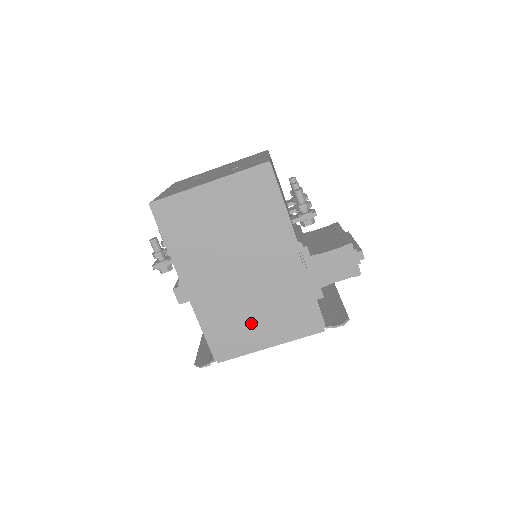
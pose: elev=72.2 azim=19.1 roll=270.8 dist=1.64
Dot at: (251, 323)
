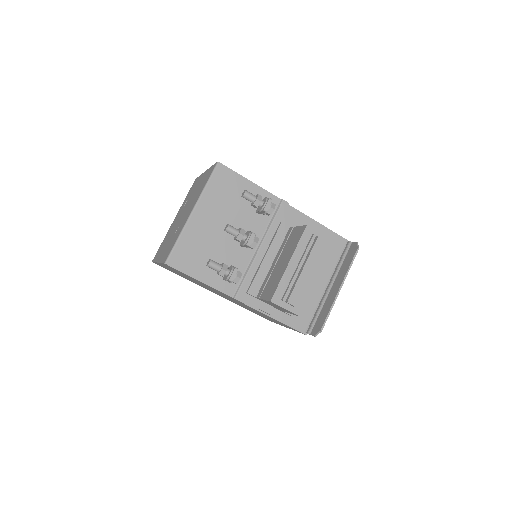
Dot at: occluded
